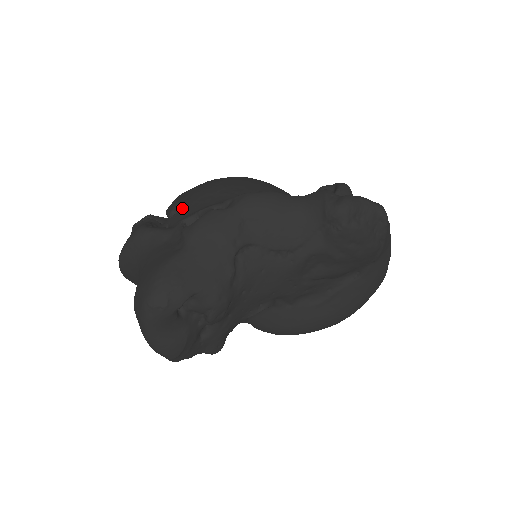
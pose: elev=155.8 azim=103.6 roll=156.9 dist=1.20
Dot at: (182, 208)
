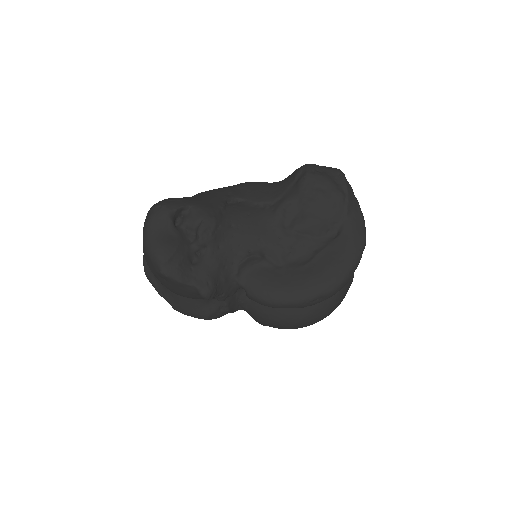
Dot at: occluded
